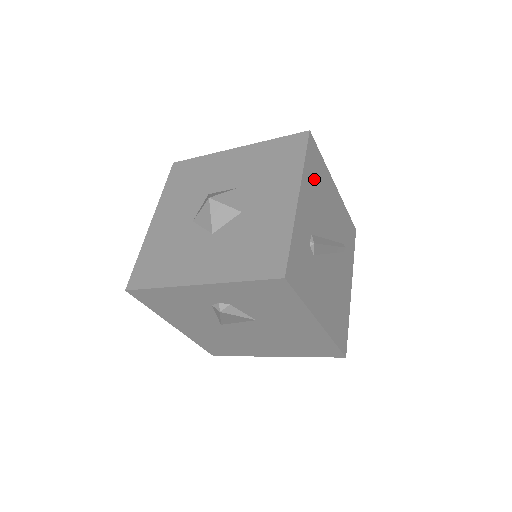
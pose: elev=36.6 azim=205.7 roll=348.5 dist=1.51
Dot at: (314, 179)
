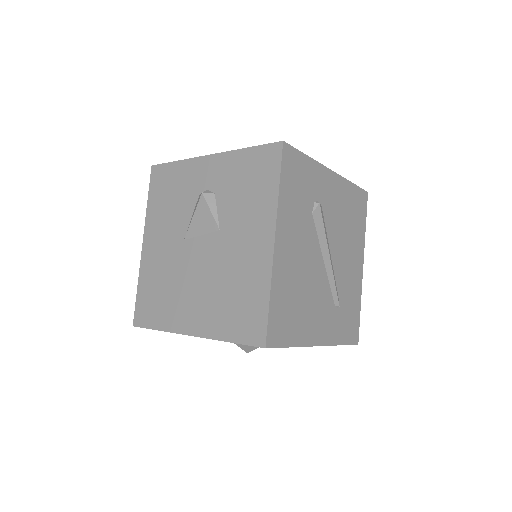
Dot at: (350, 207)
